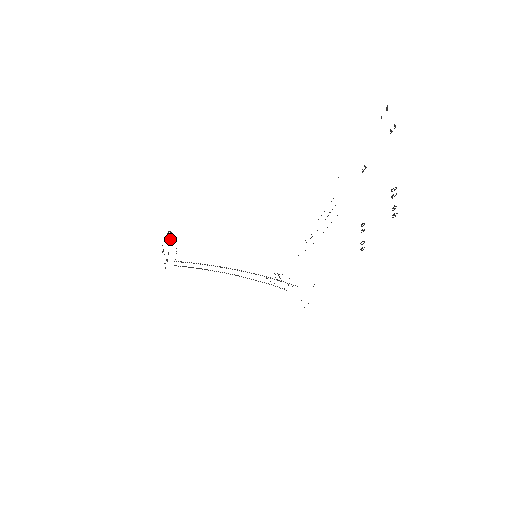
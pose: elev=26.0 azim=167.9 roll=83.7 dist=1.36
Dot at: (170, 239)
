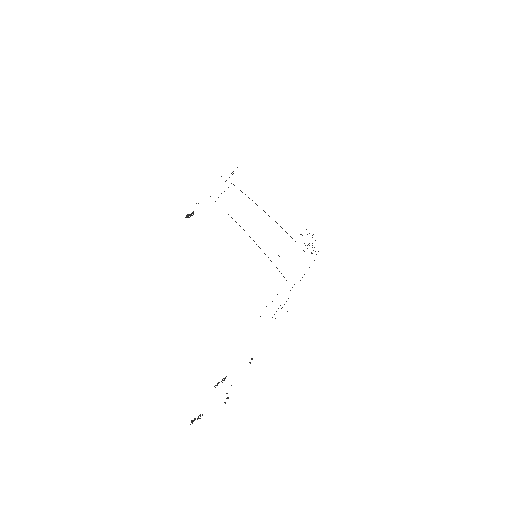
Dot at: occluded
